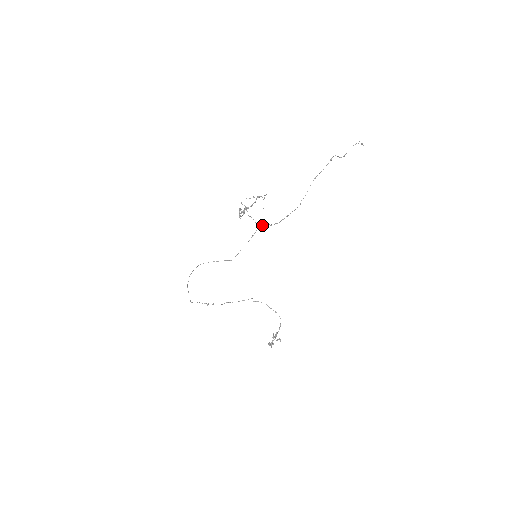
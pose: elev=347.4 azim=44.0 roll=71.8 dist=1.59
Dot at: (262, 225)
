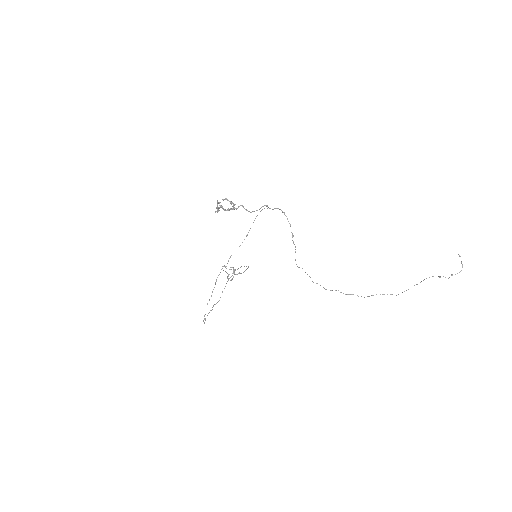
Dot at: occluded
